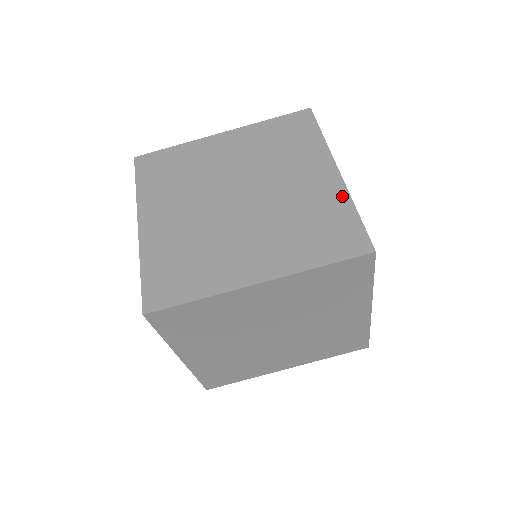
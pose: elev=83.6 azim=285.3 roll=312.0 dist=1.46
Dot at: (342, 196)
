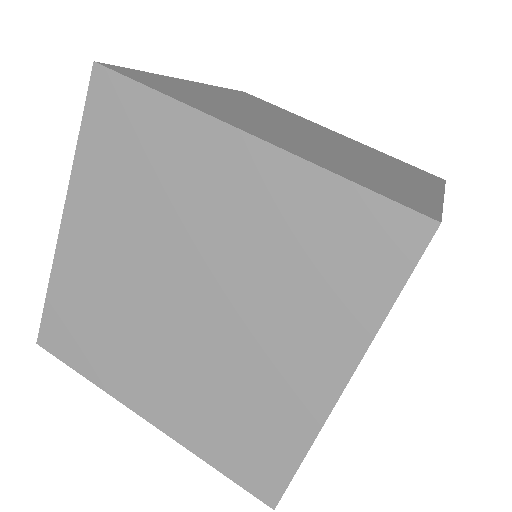
Dot at: (432, 196)
